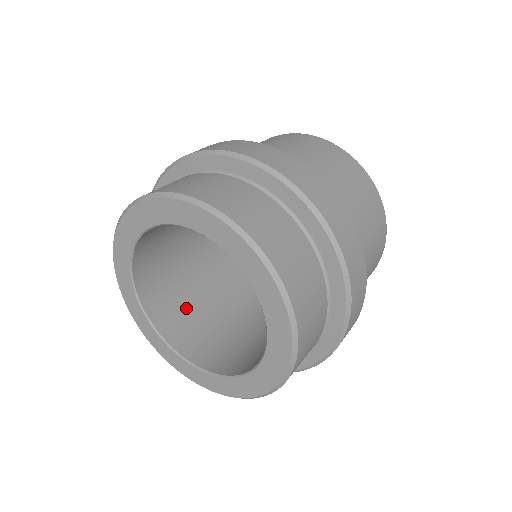
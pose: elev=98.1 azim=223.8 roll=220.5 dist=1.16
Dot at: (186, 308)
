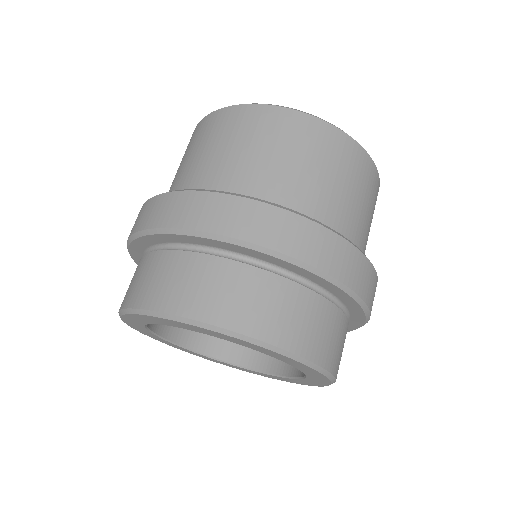
Dot at: occluded
